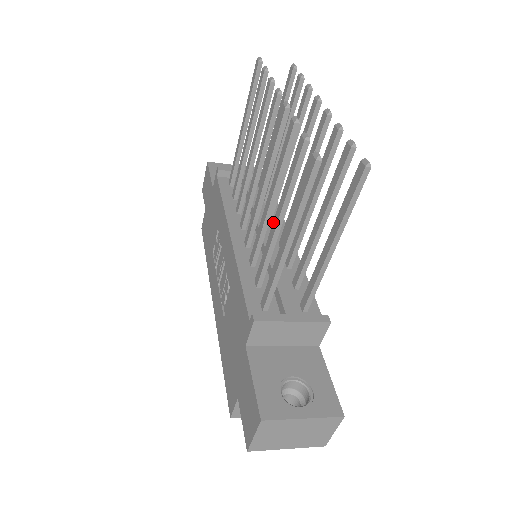
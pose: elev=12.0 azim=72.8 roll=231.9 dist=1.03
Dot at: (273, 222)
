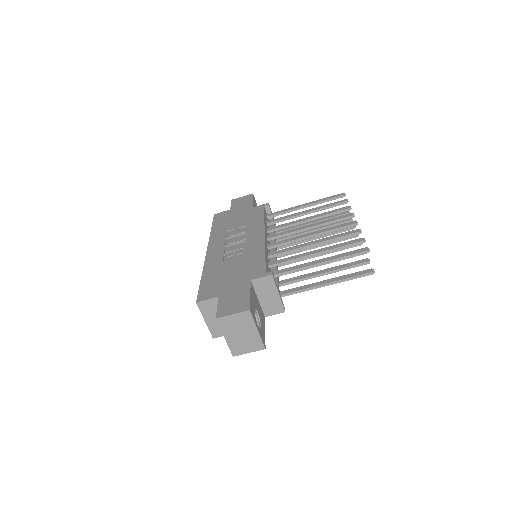
Dot at: (311, 251)
